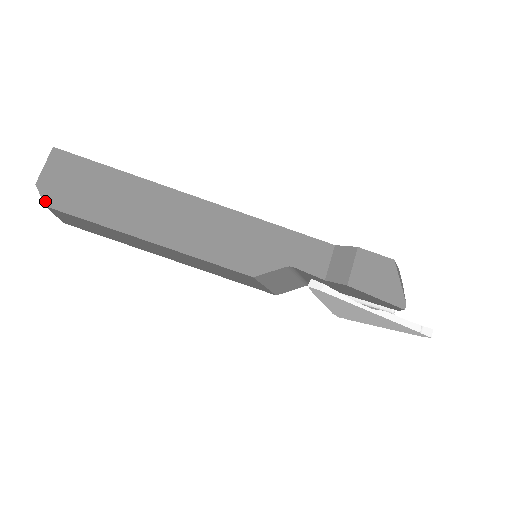
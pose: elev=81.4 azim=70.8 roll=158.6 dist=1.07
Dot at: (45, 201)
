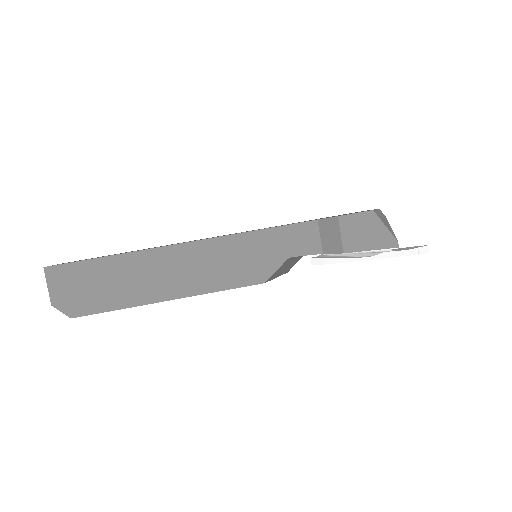
Dot at: (68, 315)
